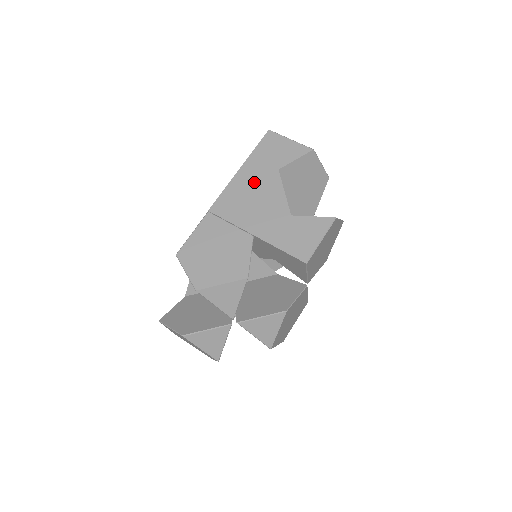
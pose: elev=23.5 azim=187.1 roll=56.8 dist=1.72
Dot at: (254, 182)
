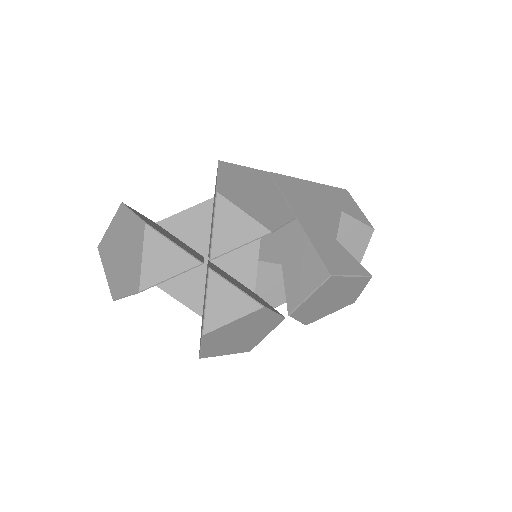
Dot at: (318, 197)
